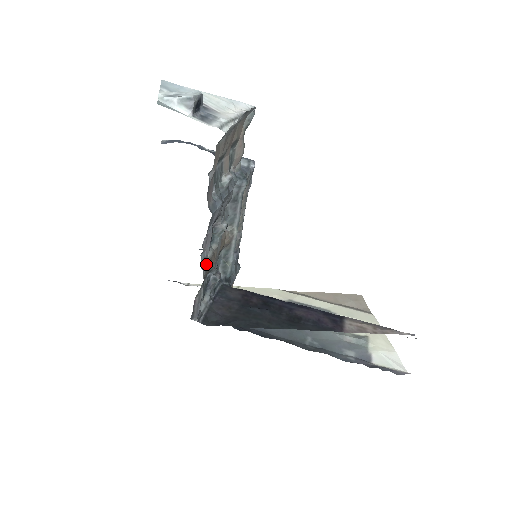
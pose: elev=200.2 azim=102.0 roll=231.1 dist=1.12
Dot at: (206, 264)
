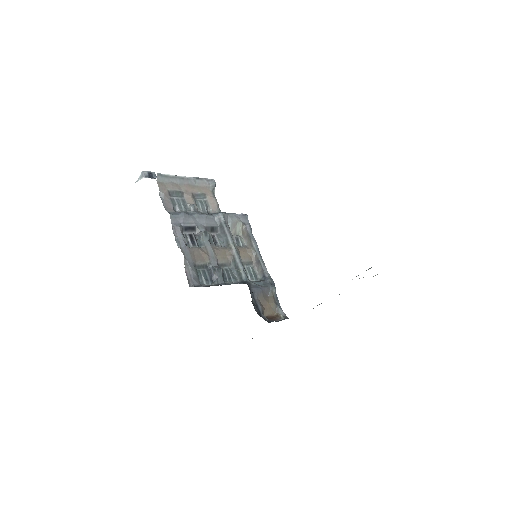
Dot at: (185, 247)
